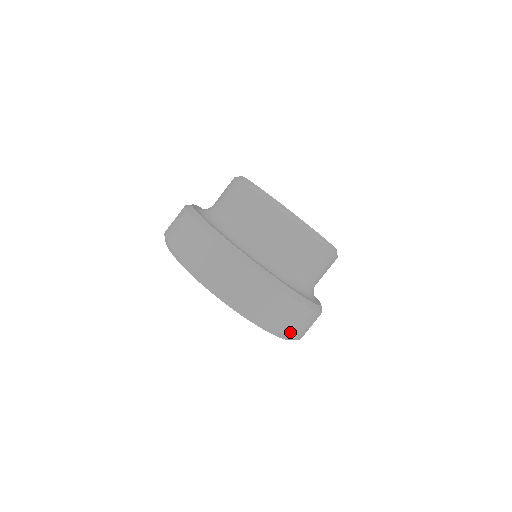
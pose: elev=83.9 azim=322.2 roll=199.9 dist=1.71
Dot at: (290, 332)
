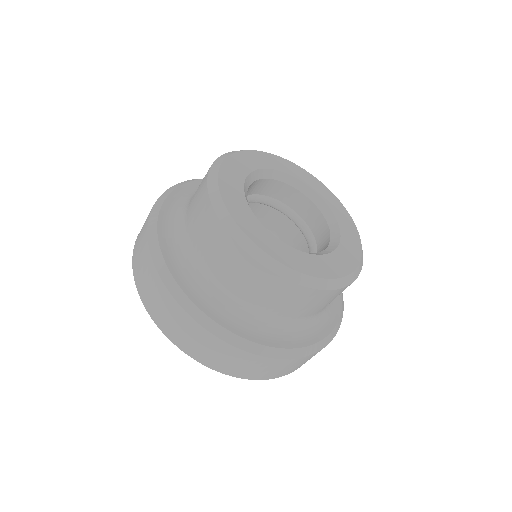
Dot at: (287, 372)
